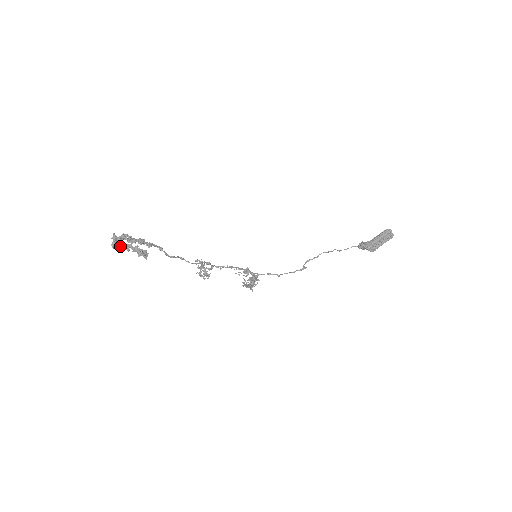
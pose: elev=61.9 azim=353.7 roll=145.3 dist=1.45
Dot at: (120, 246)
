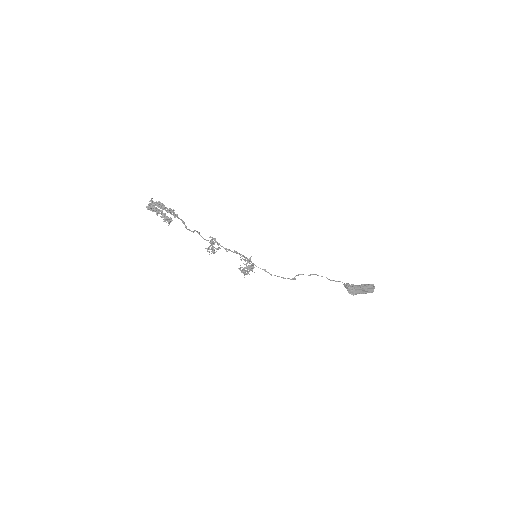
Dot at: (152, 210)
